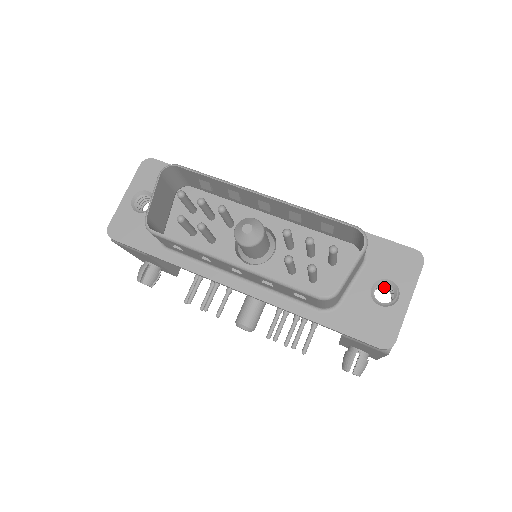
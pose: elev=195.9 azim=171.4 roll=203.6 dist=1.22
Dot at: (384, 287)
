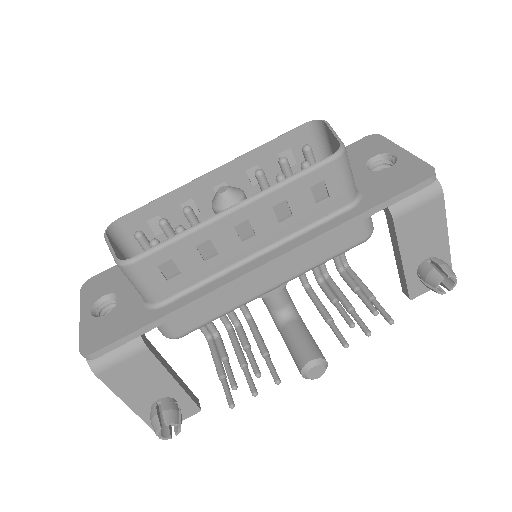
Dot at: occluded
